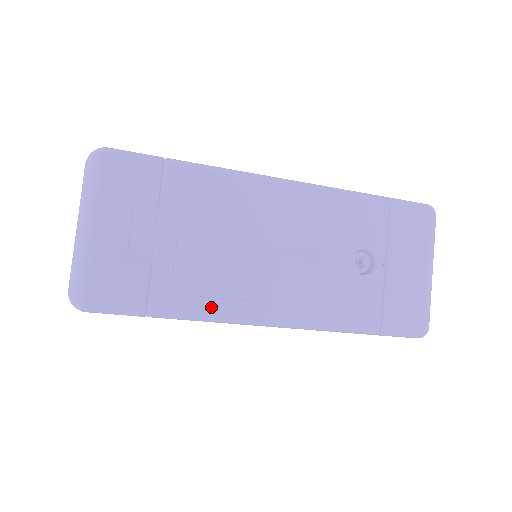
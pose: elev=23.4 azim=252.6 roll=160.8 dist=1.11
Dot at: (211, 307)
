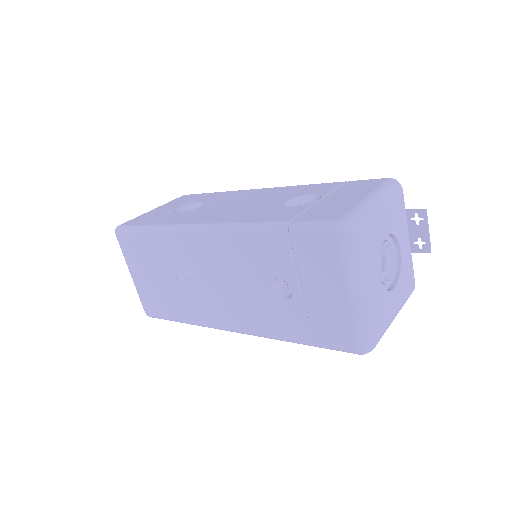
Dot at: (197, 320)
